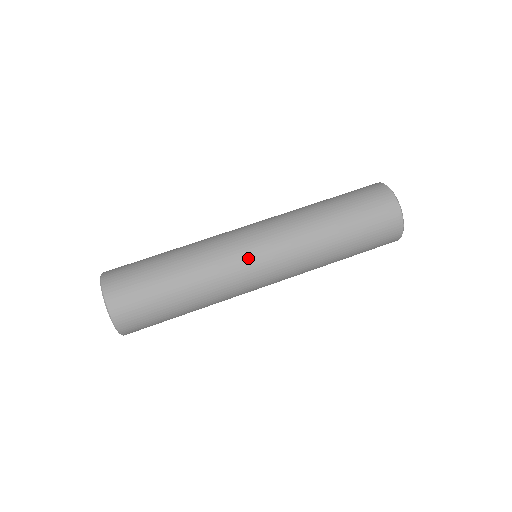
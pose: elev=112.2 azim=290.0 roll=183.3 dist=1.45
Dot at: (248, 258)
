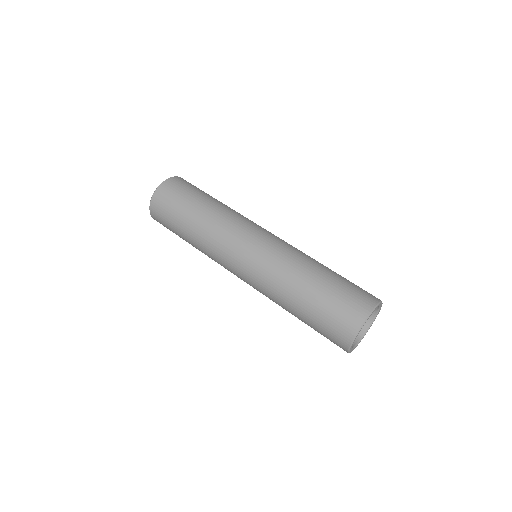
Dot at: (231, 260)
